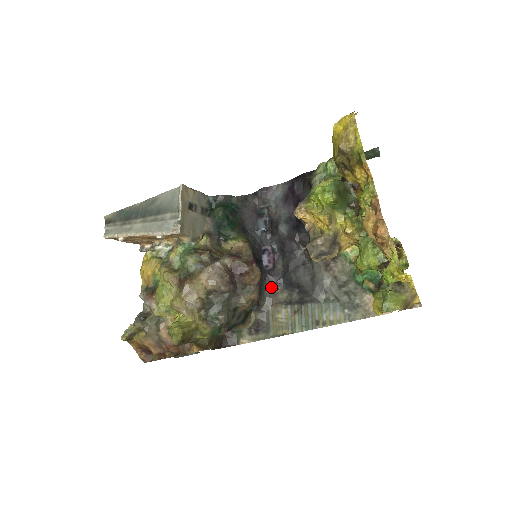
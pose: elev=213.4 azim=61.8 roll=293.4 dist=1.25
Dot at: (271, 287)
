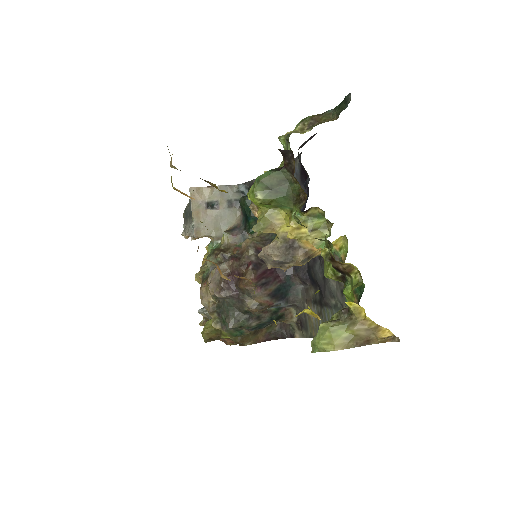
Dot at: (302, 282)
